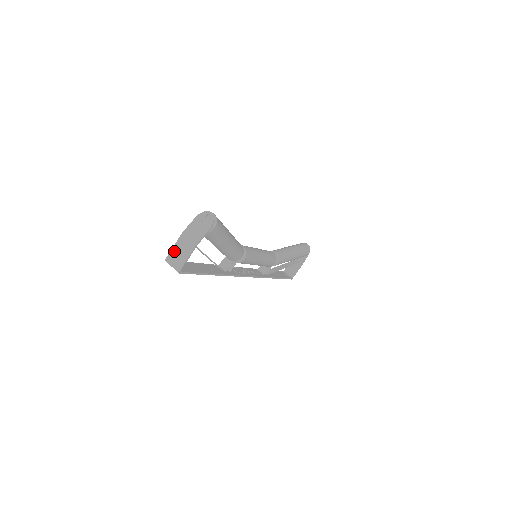
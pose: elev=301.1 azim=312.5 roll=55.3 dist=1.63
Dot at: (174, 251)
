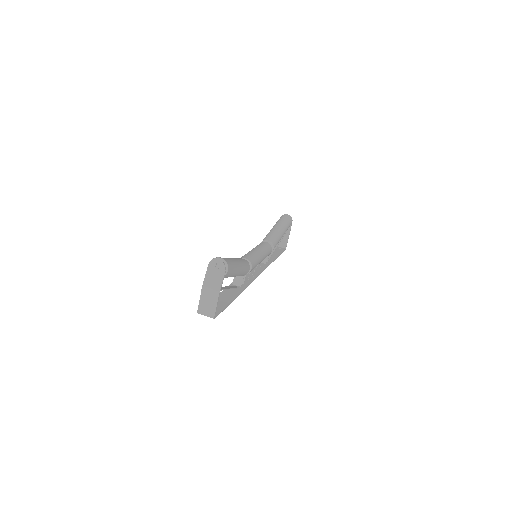
Dot at: (202, 303)
